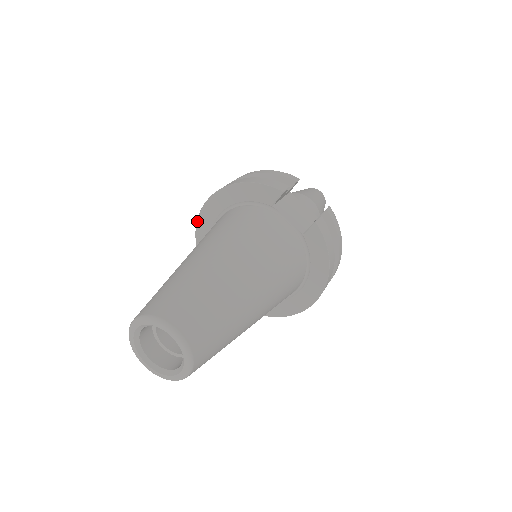
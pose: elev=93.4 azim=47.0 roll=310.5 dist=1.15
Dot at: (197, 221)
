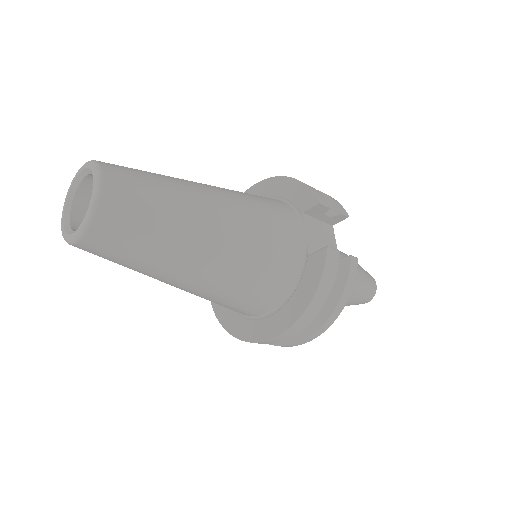
Dot at: occluded
